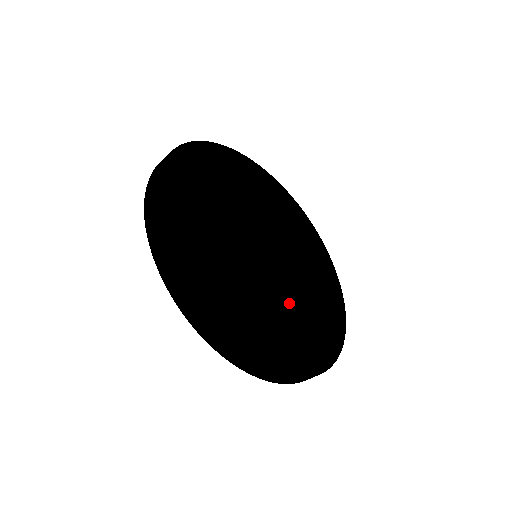
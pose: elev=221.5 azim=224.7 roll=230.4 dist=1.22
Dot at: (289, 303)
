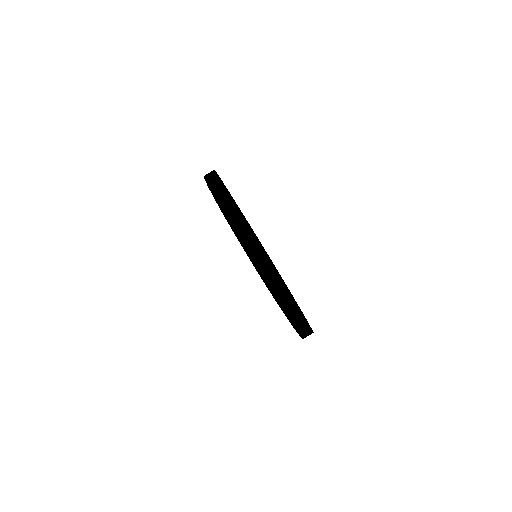
Dot at: occluded
